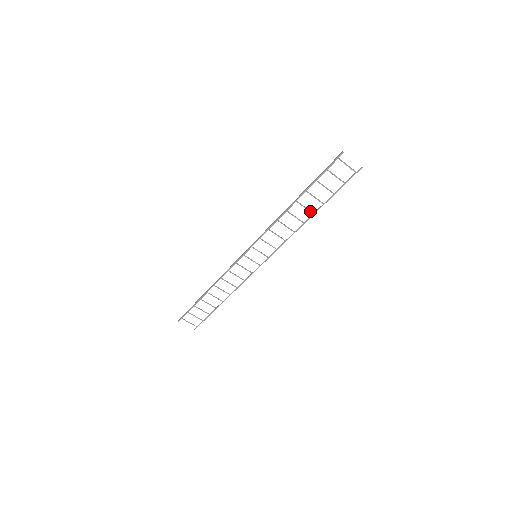
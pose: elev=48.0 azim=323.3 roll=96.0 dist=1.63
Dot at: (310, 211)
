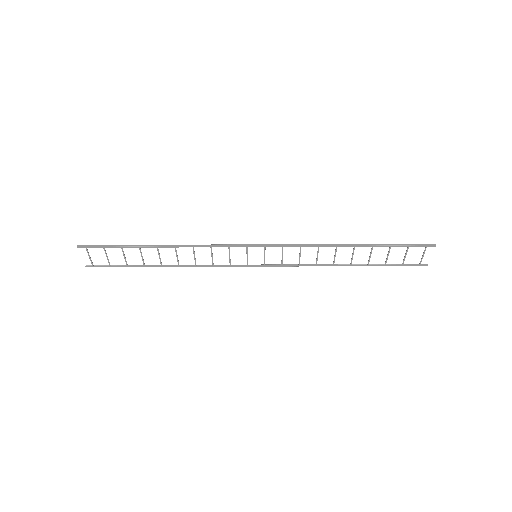
Dot at: (351, 261)
